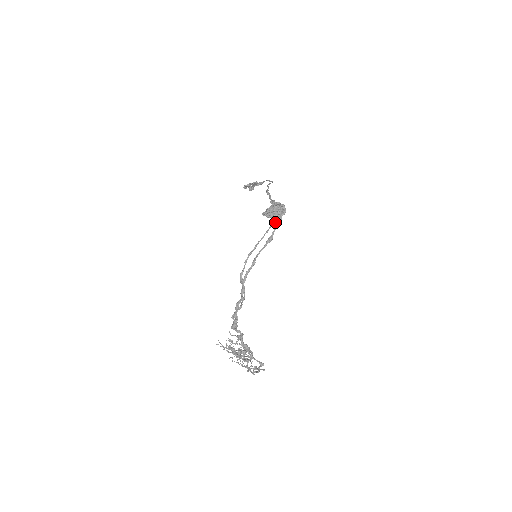
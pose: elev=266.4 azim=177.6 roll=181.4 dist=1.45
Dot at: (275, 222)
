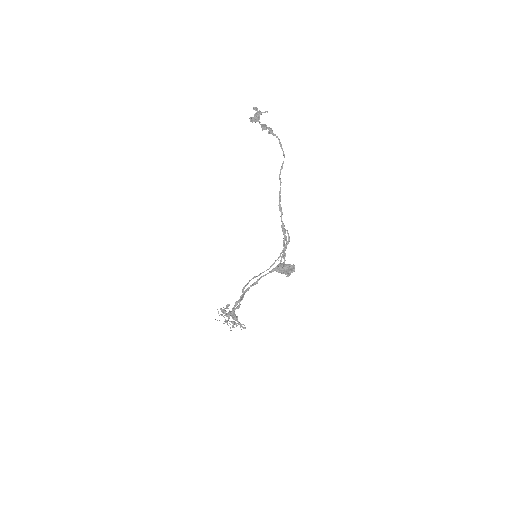
Dot at: (282, 257)
